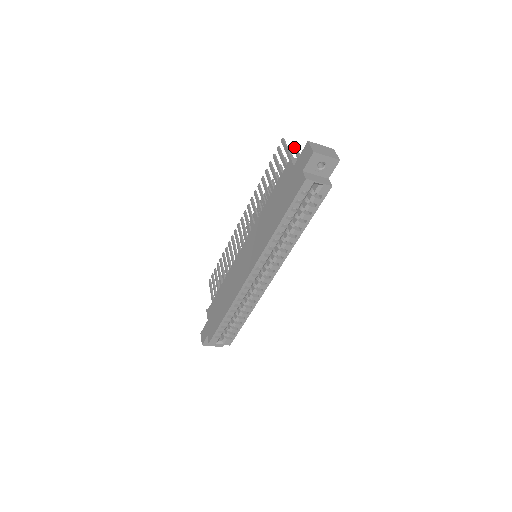
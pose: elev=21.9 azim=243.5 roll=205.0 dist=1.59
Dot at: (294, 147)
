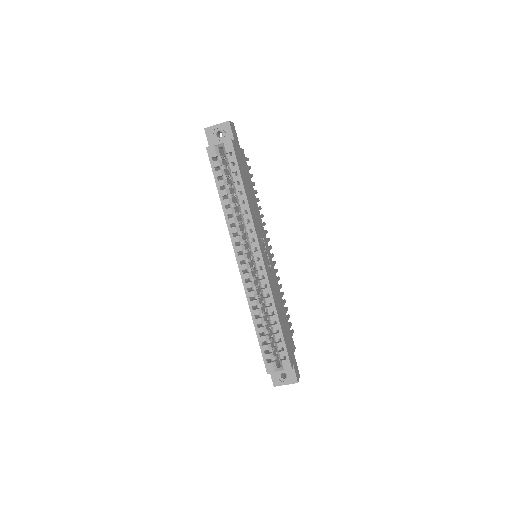
Dot at: occluded
